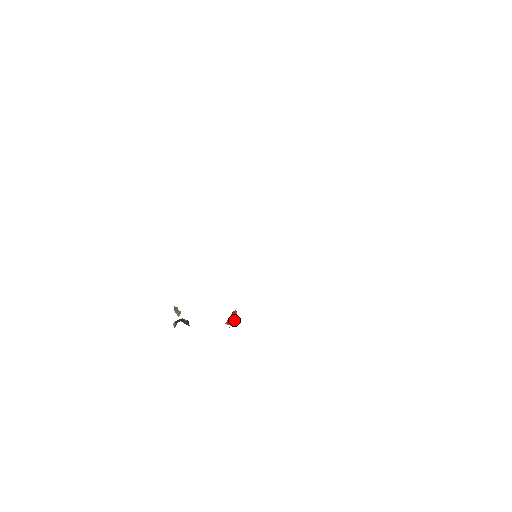
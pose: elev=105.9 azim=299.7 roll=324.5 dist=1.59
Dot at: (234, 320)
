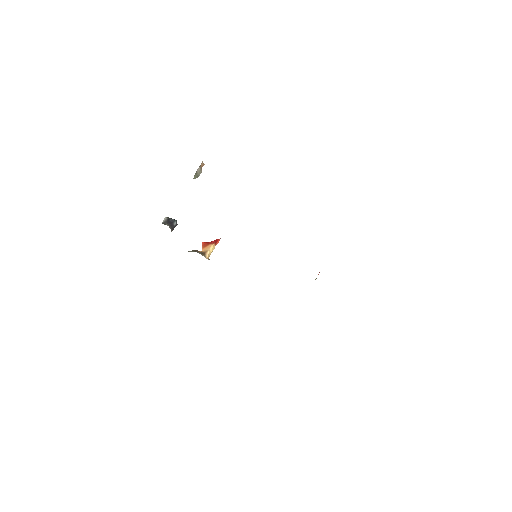
Dot at: (206, 253)
